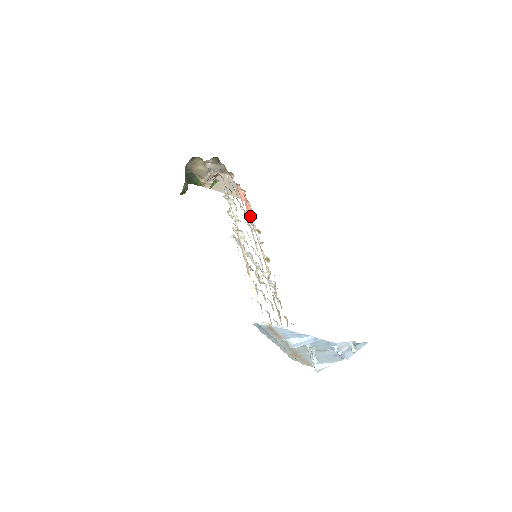
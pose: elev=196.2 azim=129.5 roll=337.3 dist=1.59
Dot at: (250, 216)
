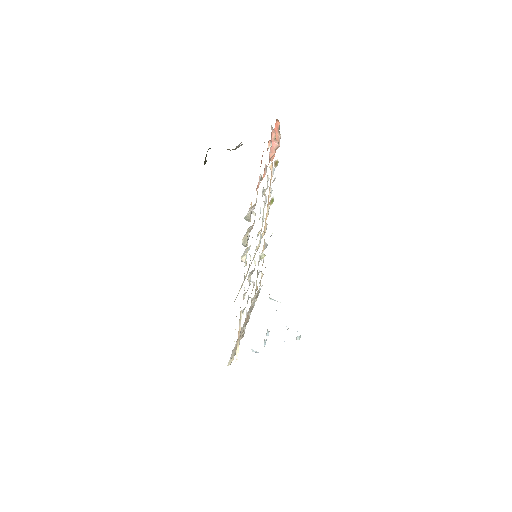
Dot at: occluded
